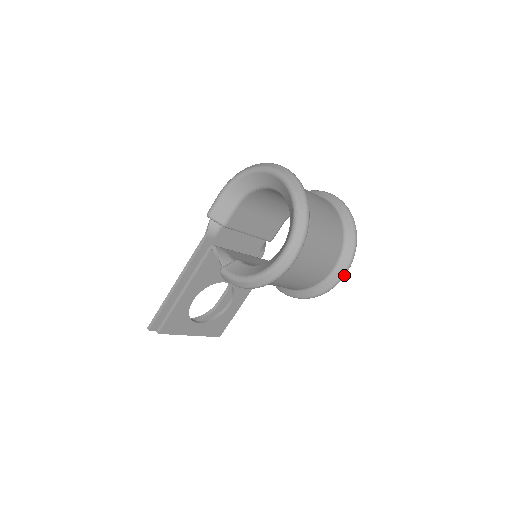
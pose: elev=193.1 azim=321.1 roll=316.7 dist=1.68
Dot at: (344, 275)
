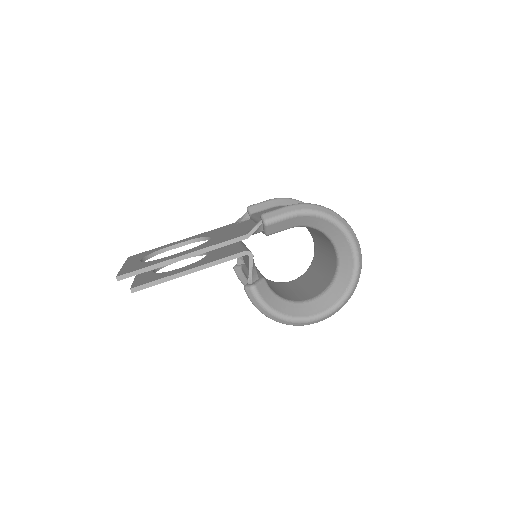
Dot at: occluded
